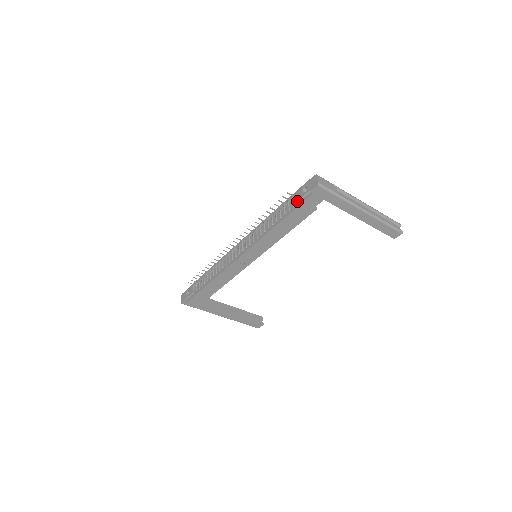
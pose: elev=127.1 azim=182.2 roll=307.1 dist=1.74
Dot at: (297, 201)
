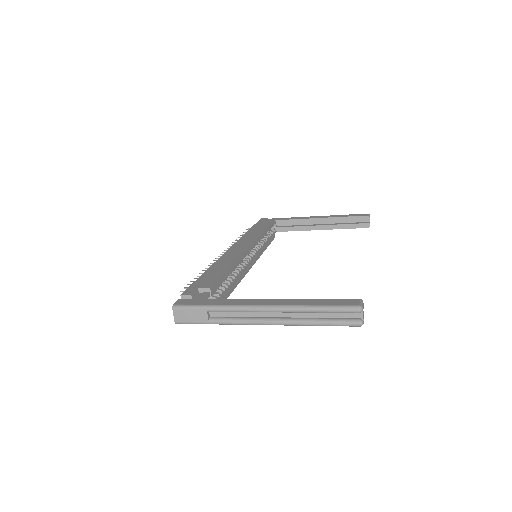
Dot at: occluded
